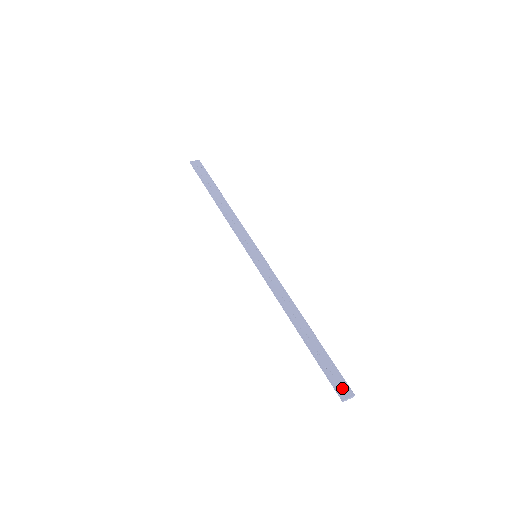
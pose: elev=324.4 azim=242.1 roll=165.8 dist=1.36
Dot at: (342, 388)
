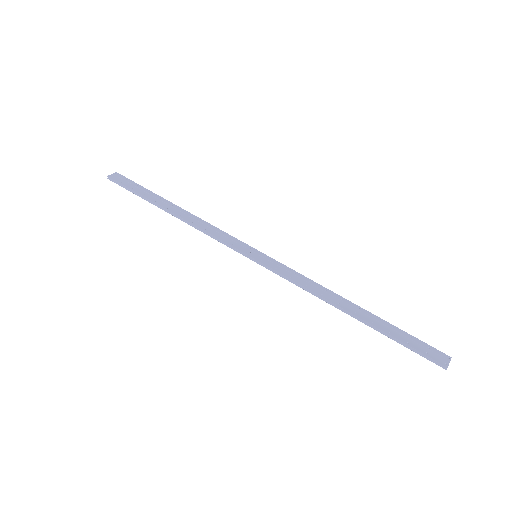
Dot at: (437, 356)
